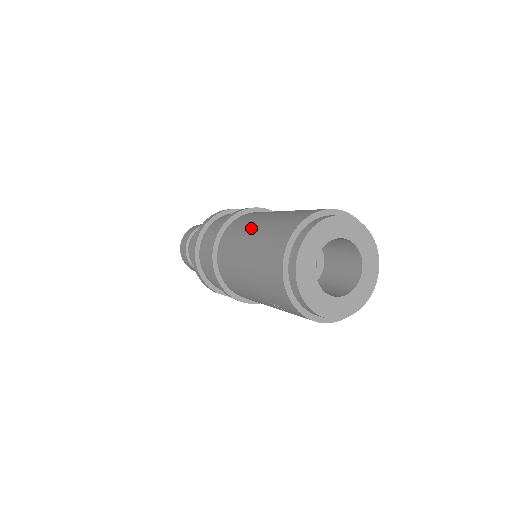
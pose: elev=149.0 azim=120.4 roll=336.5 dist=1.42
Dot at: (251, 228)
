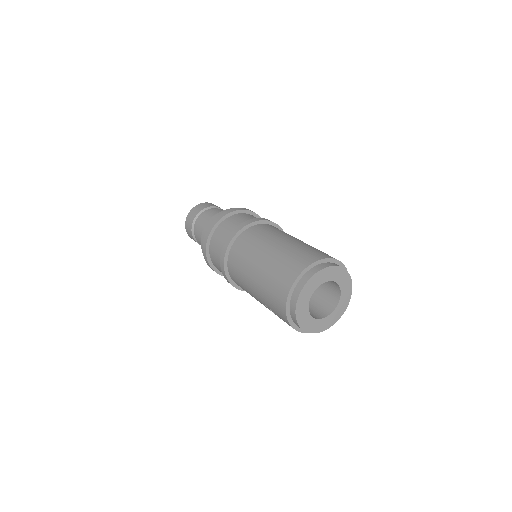
Dot at: (266, 246)
